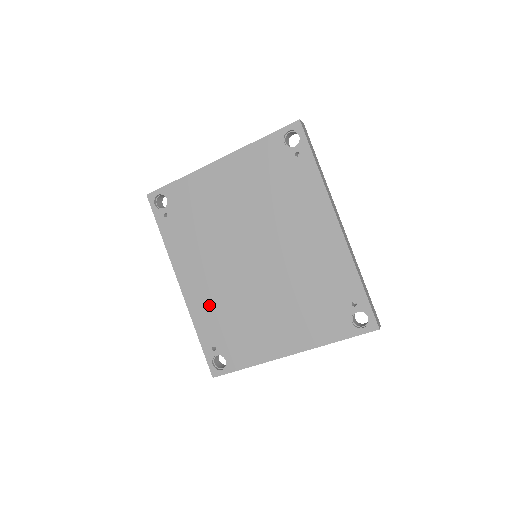
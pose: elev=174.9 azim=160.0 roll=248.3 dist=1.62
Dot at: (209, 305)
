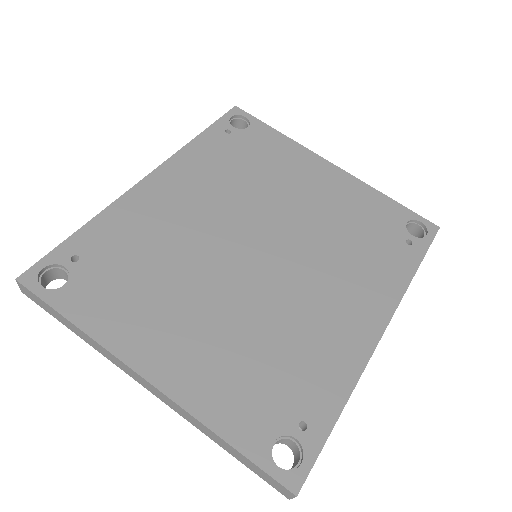
Dot at: (145, 223)
